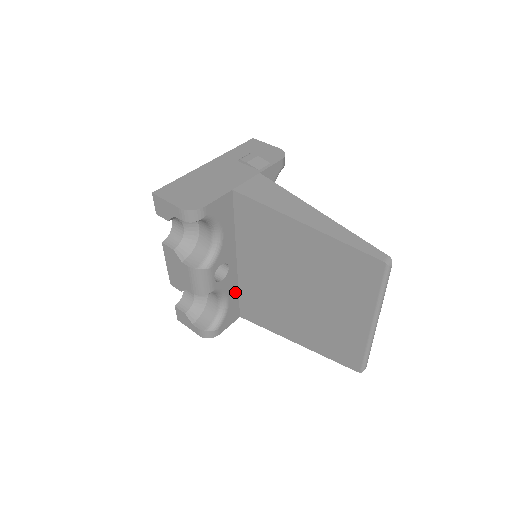
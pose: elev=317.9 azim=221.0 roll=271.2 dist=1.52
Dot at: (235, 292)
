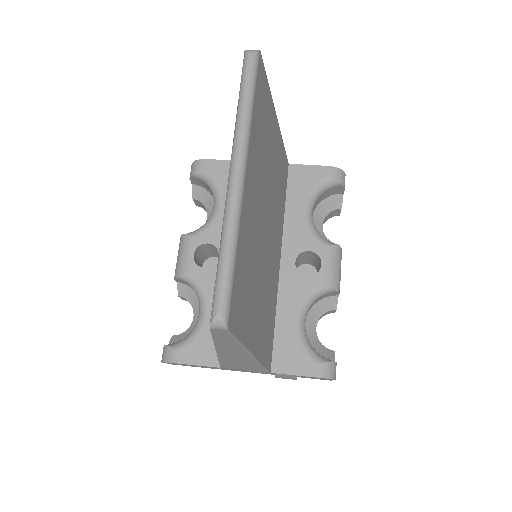
Dot at: occluded
